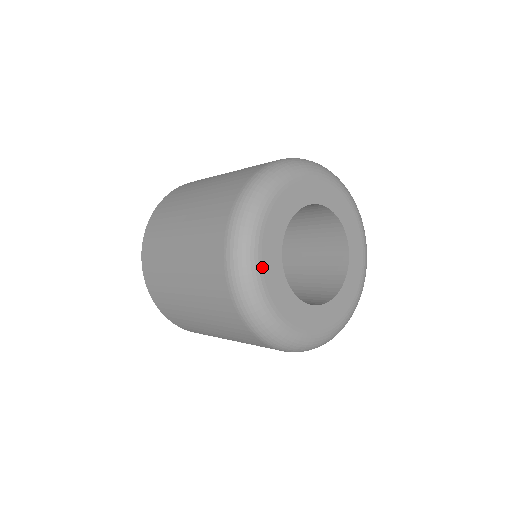
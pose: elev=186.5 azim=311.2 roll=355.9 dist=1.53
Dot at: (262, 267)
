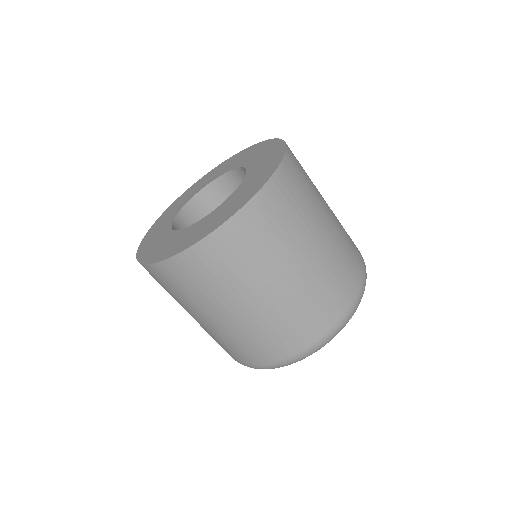
Dot at: occluded
